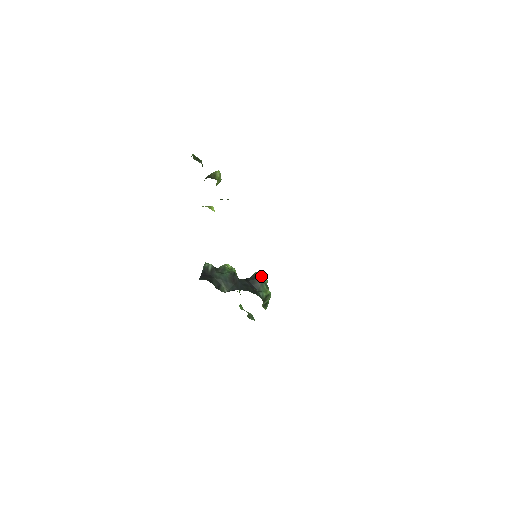
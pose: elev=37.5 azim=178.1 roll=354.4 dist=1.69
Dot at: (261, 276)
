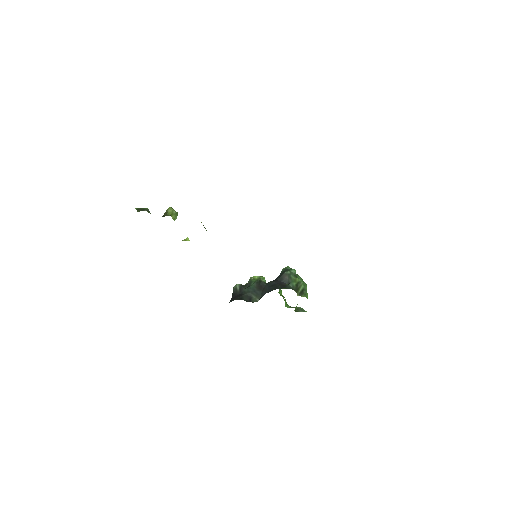
Dot at: (287, 270)
